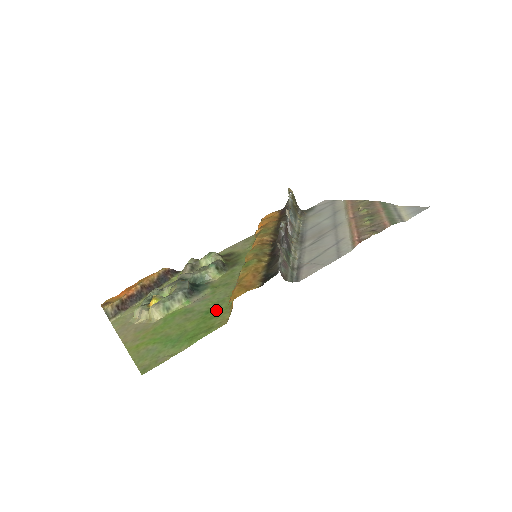
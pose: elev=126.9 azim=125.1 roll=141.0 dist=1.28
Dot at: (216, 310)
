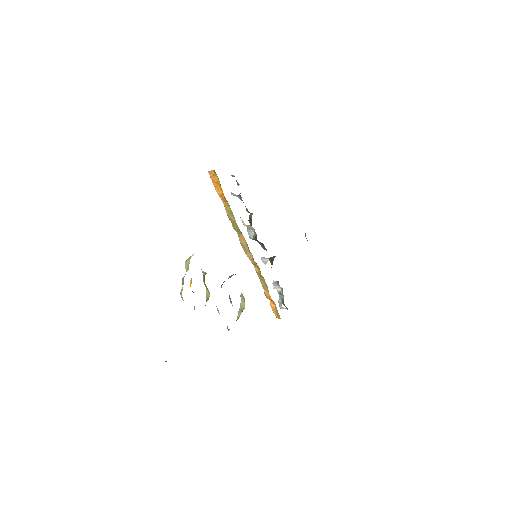
Dot at: occluded
